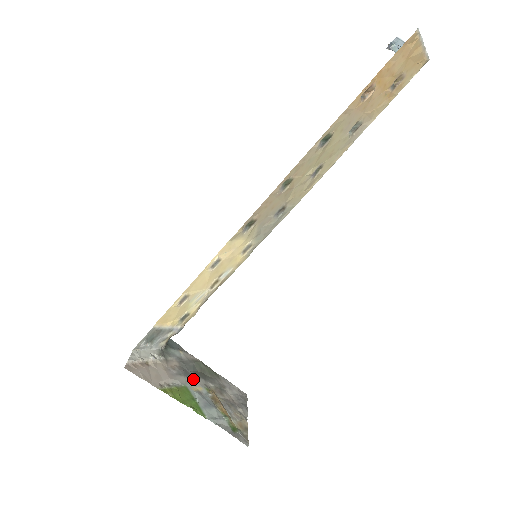
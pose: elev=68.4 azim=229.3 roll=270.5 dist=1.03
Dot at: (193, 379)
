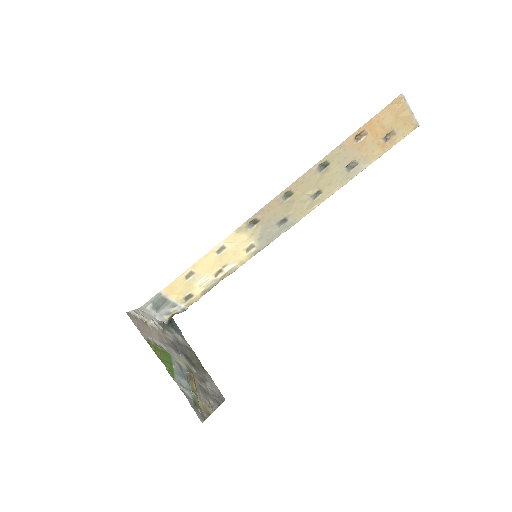
Dot at: (180, 356)
